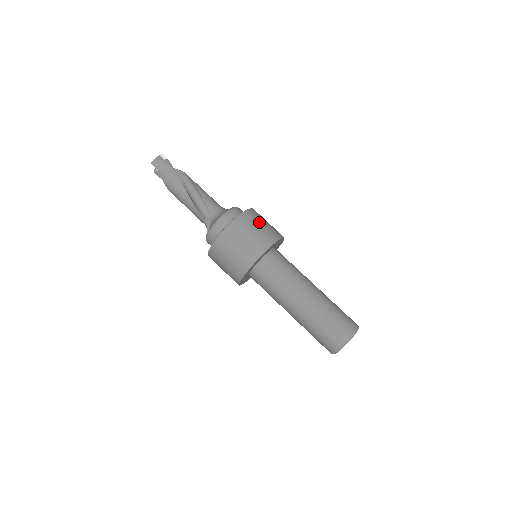
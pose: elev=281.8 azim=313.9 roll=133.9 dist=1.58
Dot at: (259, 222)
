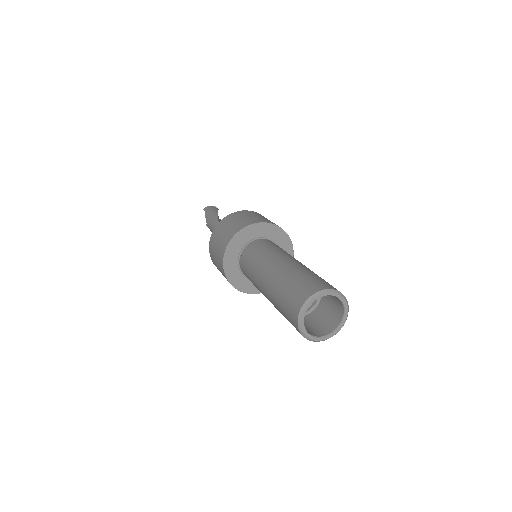
Dot at: occluded
